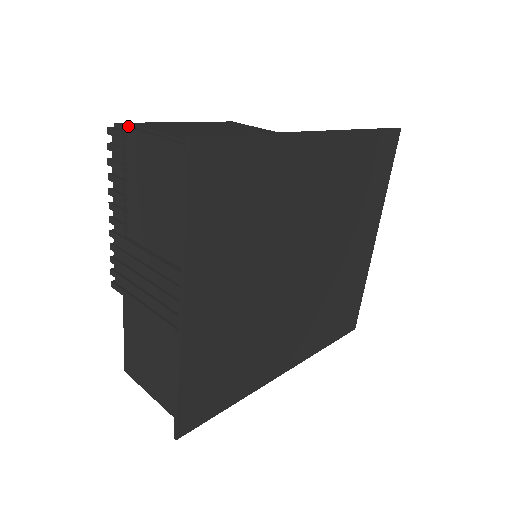
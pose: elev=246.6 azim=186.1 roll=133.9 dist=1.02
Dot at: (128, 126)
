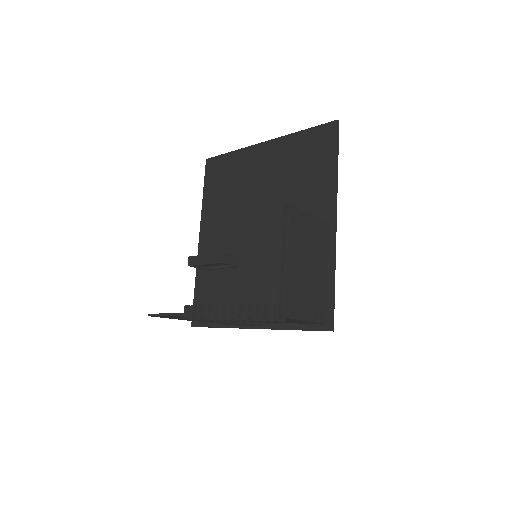
Dot at: (287, 315)
